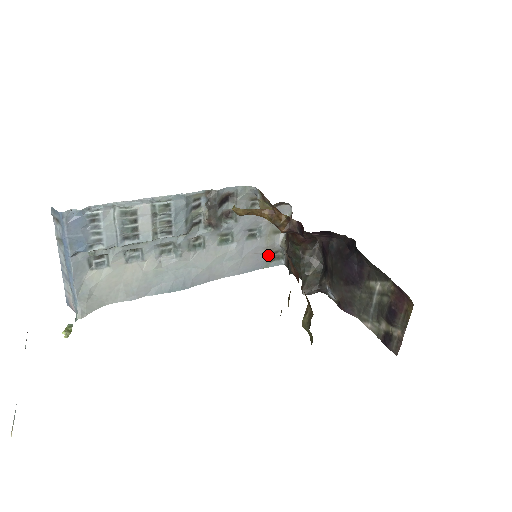
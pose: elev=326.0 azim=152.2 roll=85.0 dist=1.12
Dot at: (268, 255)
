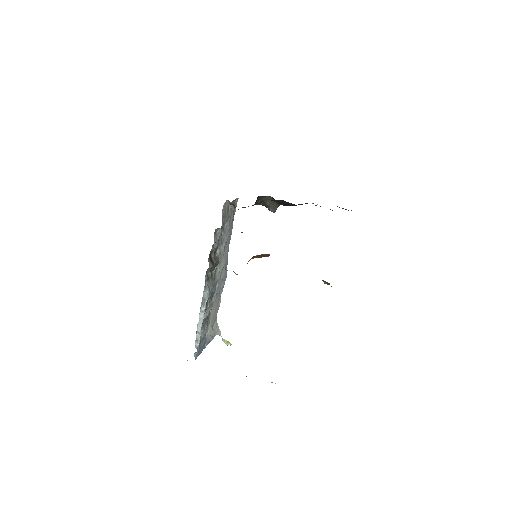
Dot at: (232, 212)
